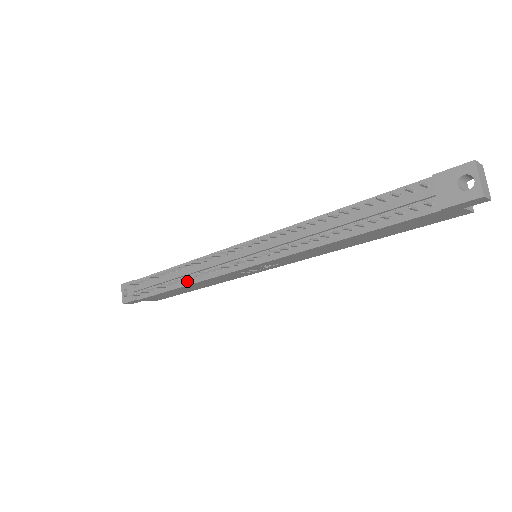
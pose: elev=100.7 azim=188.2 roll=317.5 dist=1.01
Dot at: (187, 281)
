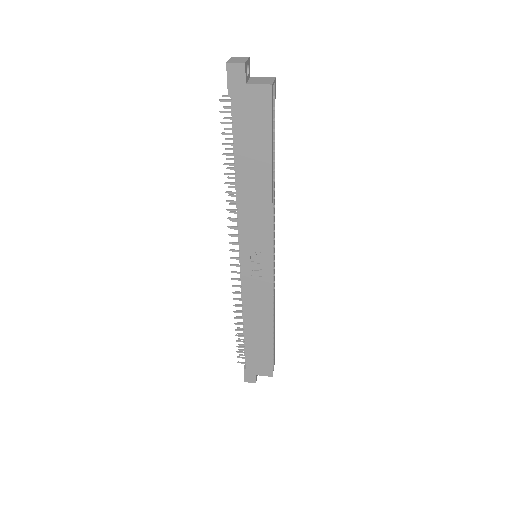
Dot at: (244, 315)
